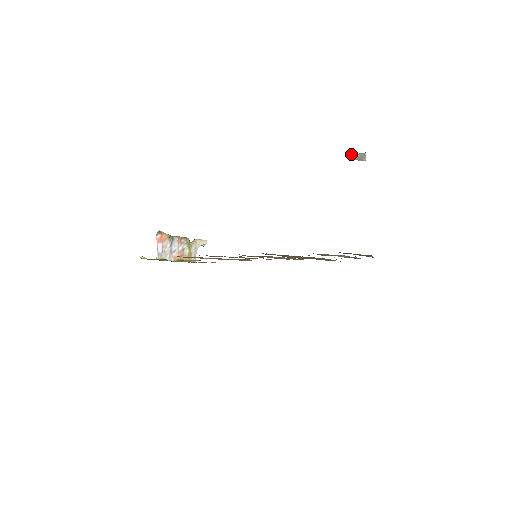
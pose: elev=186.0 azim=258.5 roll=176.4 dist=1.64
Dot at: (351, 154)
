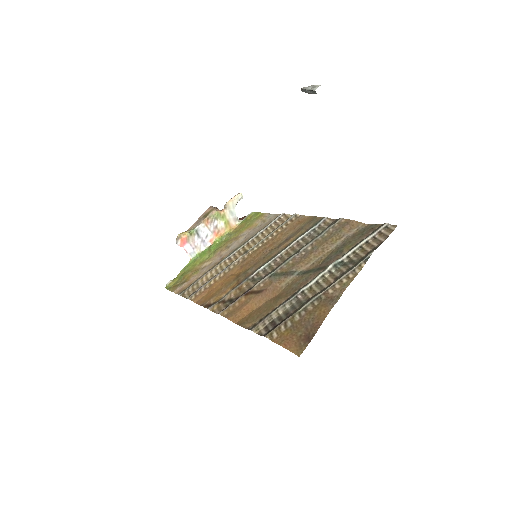
Dot at: (302, 89)
